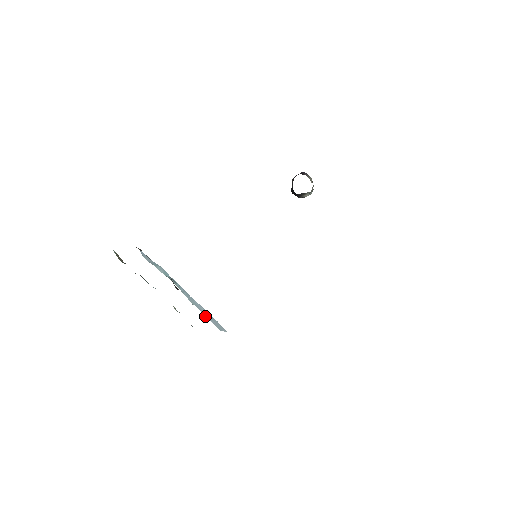
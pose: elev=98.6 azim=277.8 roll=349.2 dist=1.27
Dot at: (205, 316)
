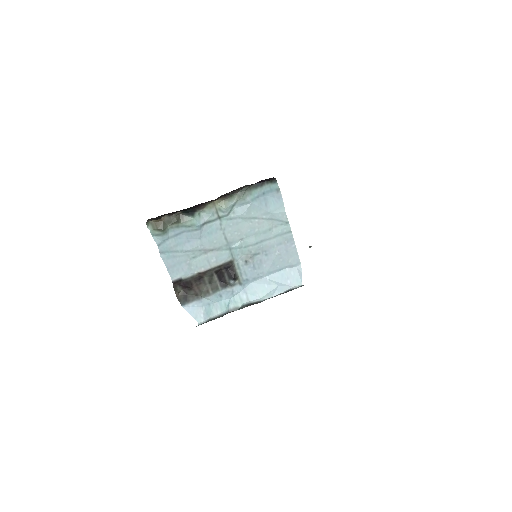
Dot at: (282, 293)
